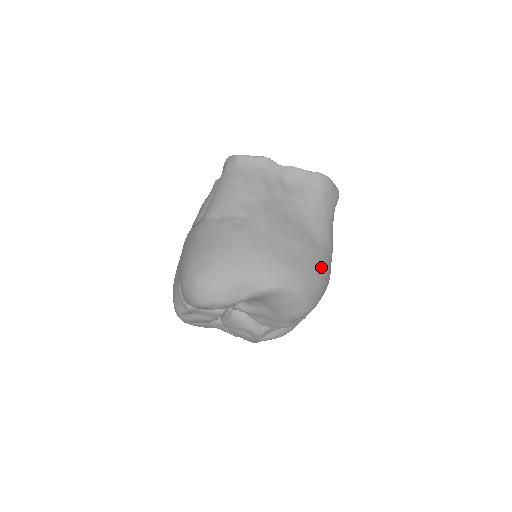
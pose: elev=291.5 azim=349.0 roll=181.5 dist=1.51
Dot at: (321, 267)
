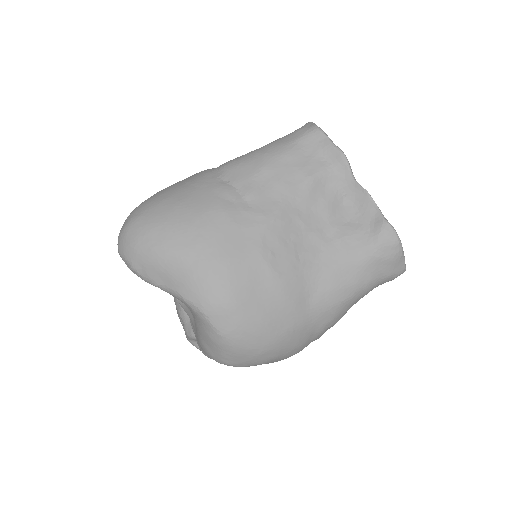
Dot at: (284, 333)
